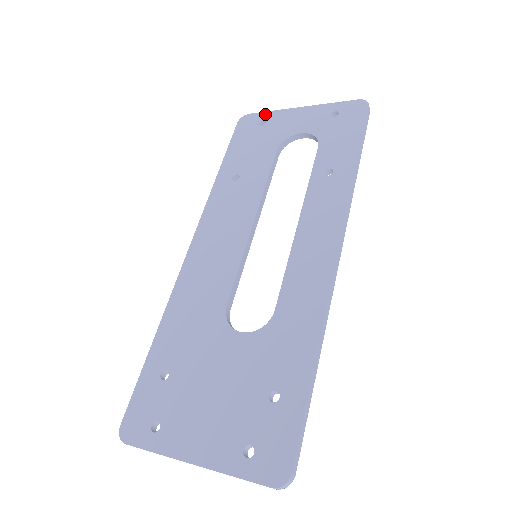
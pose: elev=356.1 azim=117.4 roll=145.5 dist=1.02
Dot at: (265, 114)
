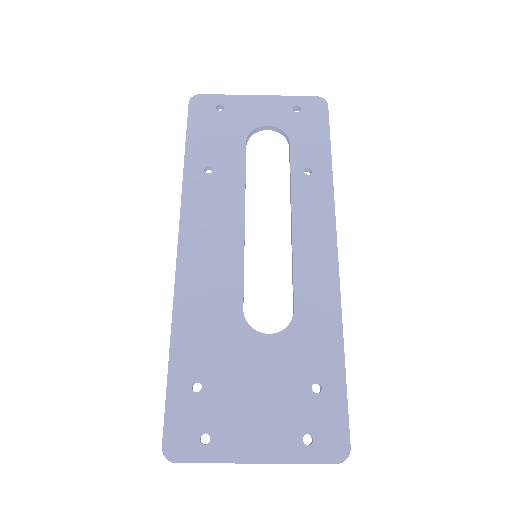
Dot at: (220, 97)
